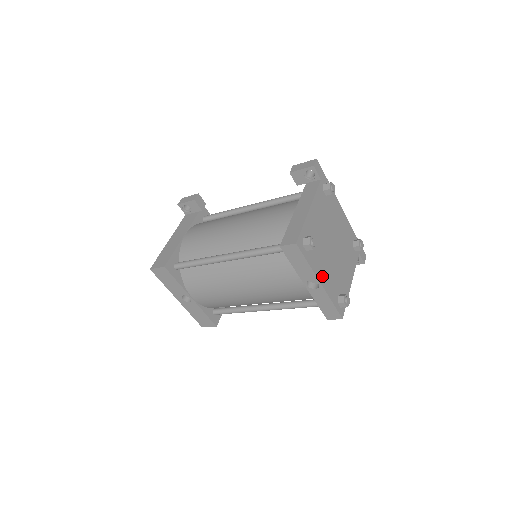
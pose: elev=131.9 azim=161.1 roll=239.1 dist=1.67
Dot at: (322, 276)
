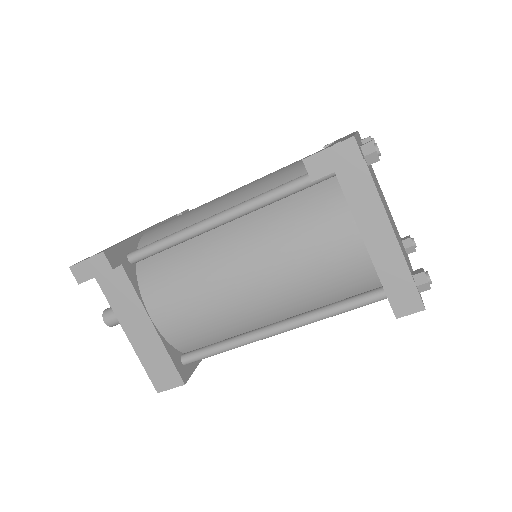
Dot at: occluded
